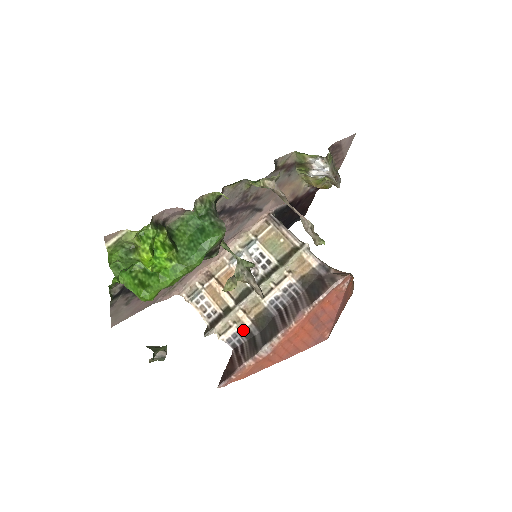
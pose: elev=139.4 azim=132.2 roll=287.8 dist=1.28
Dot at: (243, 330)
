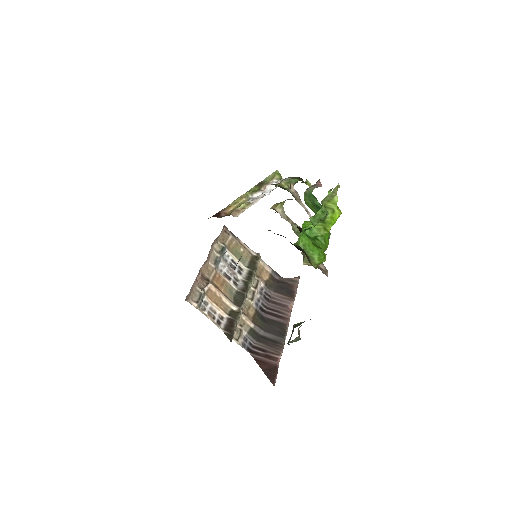
Dot at: (250, 332)
